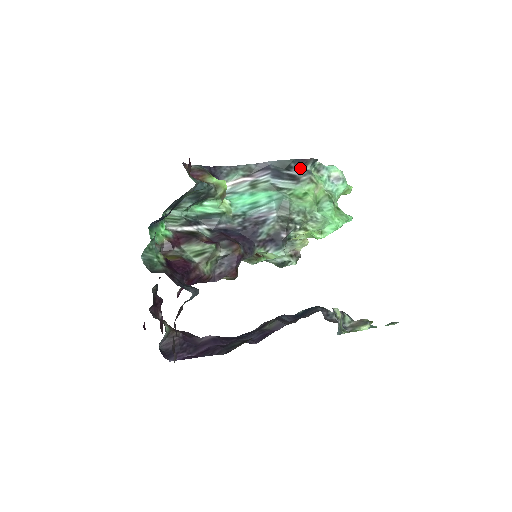
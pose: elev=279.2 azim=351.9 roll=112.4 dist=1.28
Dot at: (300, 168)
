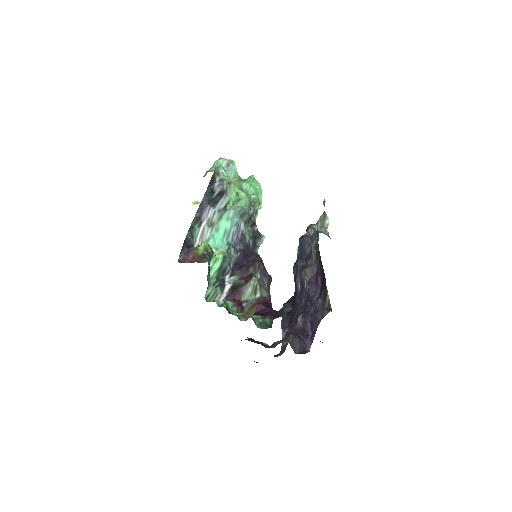
Dot at: (215, 184)
